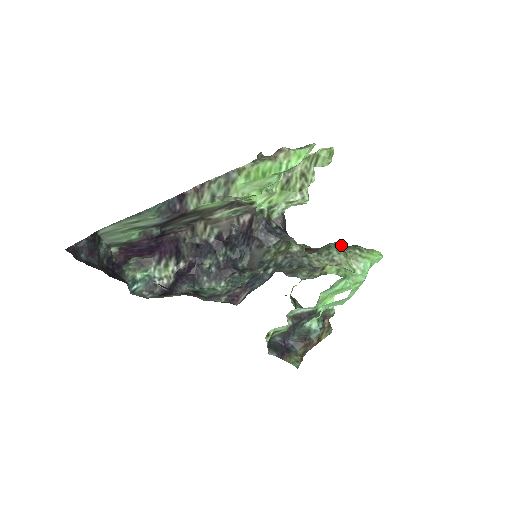
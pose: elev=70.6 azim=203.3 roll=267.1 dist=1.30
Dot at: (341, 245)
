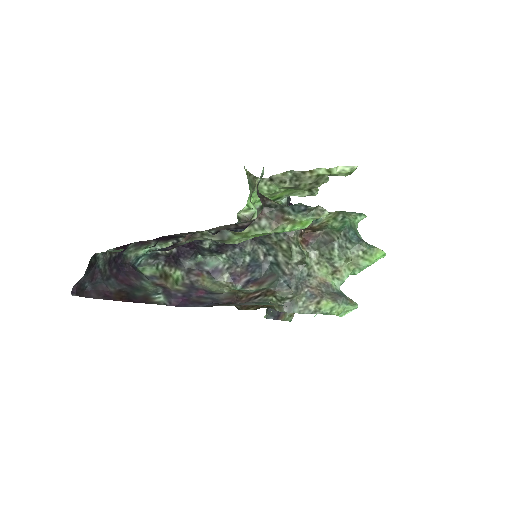
Dot at: (346, 240)
